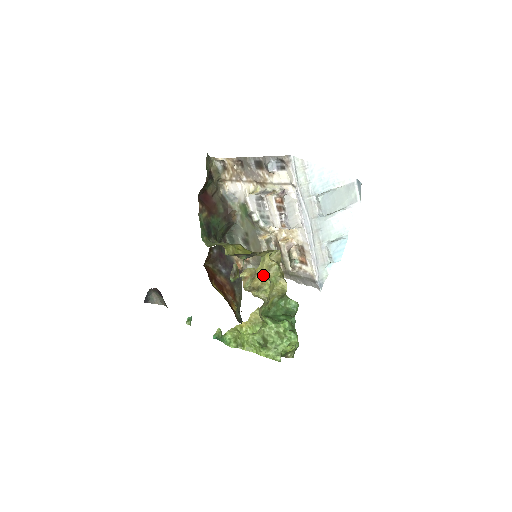
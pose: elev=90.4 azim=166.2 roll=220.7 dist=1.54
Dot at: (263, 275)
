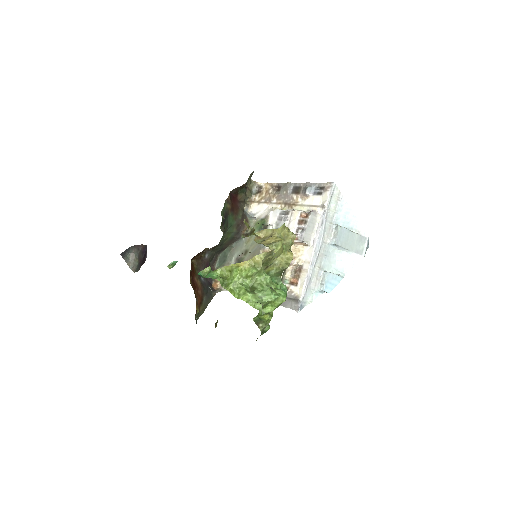
Dot at: (279, 237)
